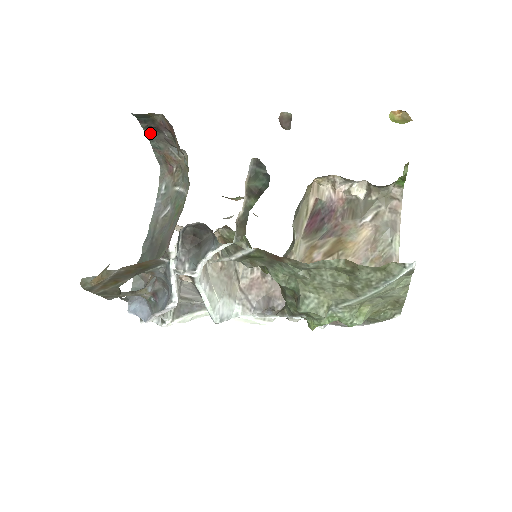
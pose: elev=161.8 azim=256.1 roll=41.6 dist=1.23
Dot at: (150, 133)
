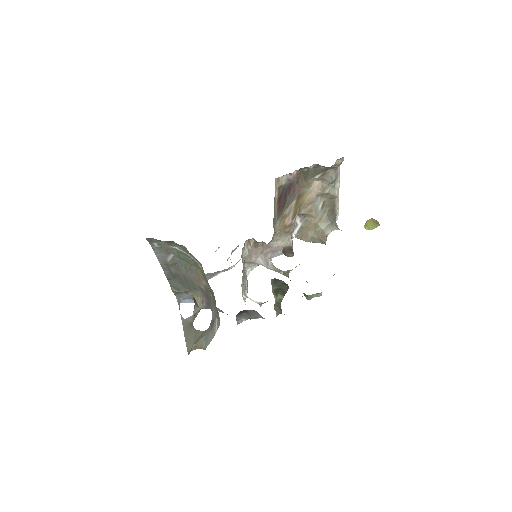
Dot at: occluded
